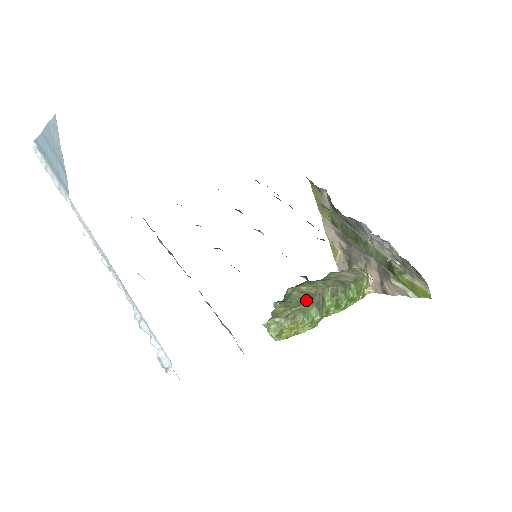
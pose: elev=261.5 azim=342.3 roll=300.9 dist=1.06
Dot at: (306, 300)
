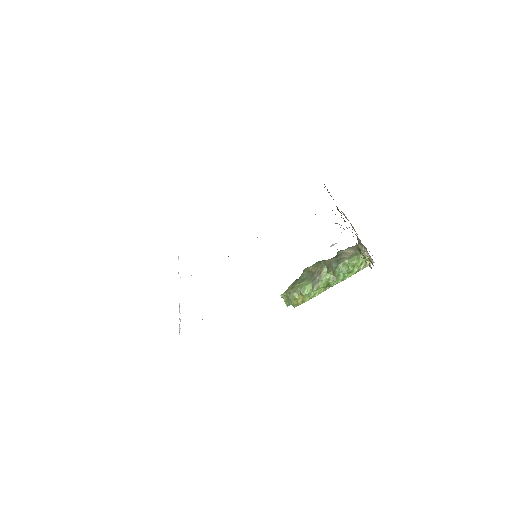
Dot at: (307, 278)
